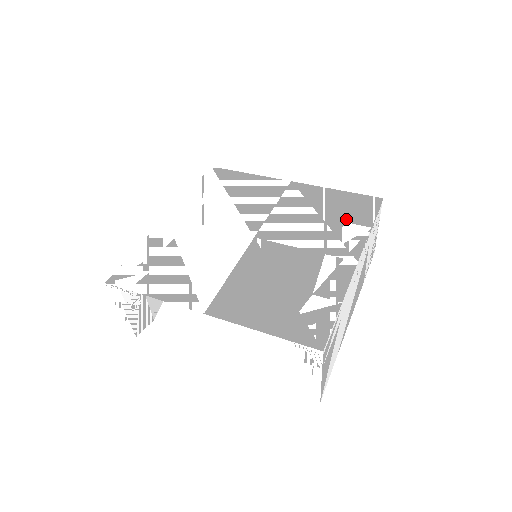
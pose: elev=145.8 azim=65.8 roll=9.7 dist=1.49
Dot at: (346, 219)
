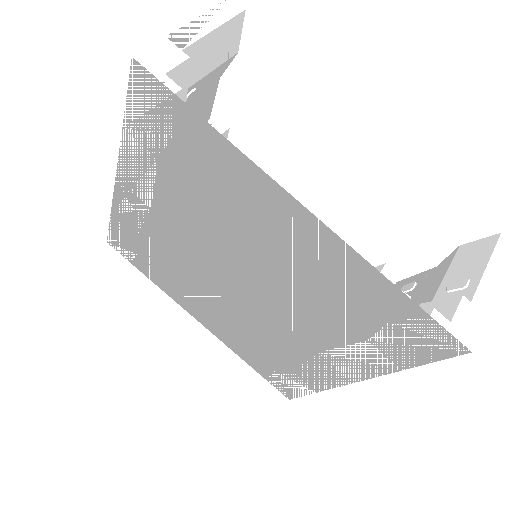
Dot at: (370, 338)
